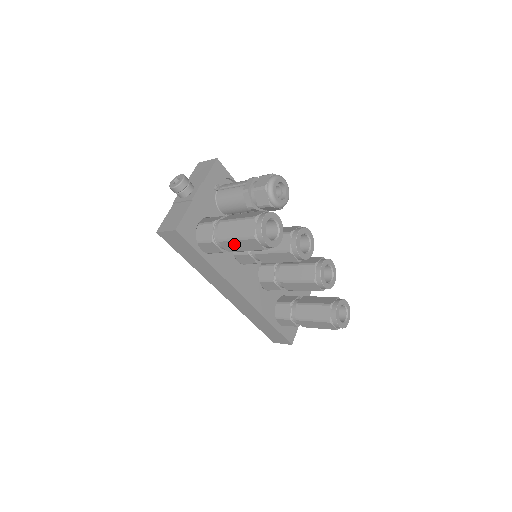
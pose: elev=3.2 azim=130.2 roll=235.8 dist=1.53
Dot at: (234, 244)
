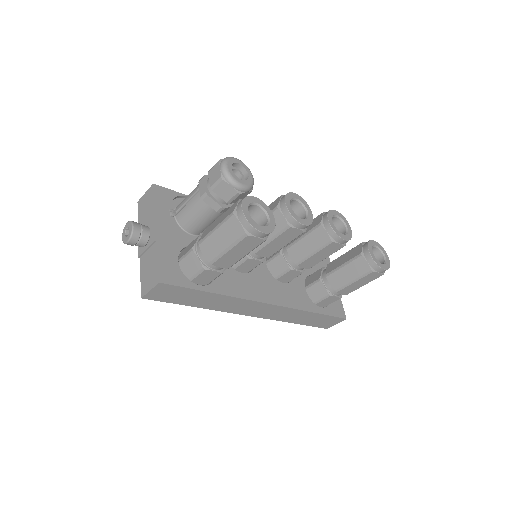
Dot at: (229, 256)
